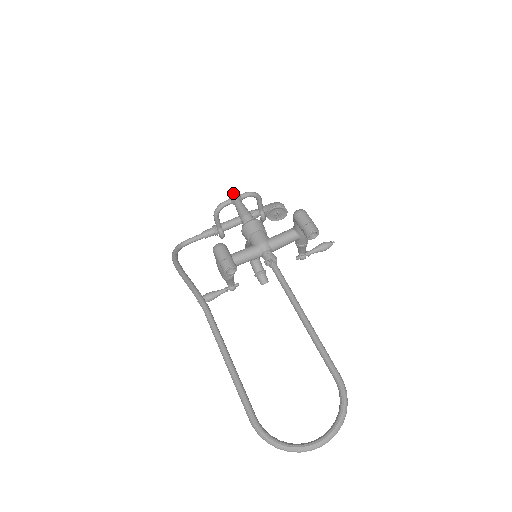
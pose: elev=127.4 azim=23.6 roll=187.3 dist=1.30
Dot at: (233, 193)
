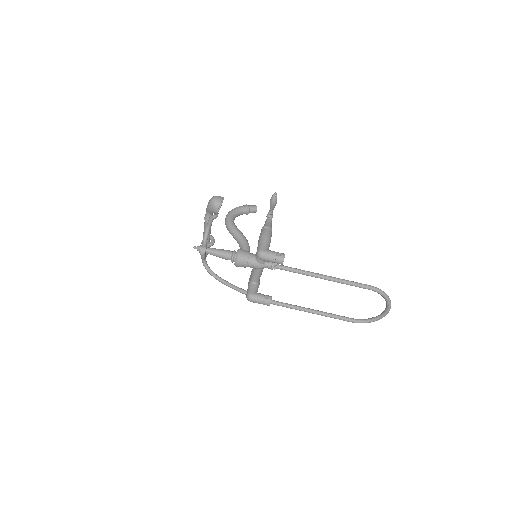
Dot at: (201, 255)
